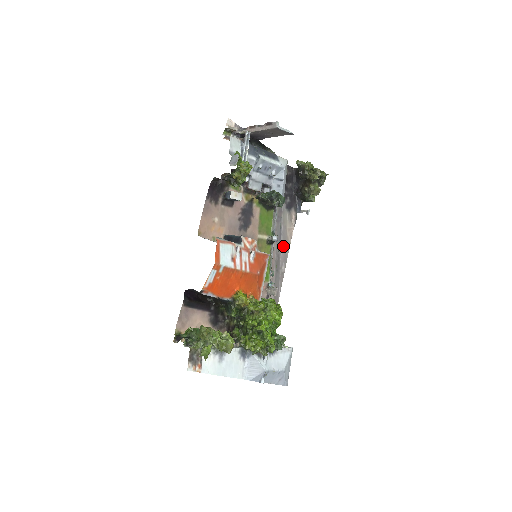
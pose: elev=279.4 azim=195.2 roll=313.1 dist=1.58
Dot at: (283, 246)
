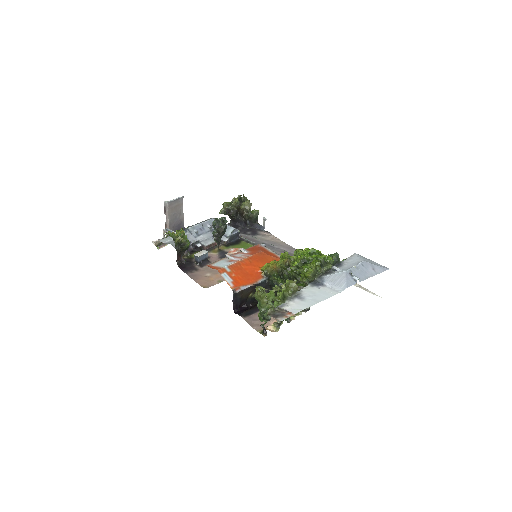
Dot at: (280, 247)
